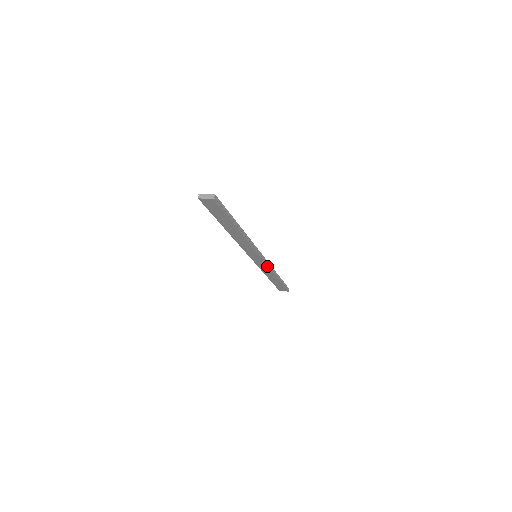
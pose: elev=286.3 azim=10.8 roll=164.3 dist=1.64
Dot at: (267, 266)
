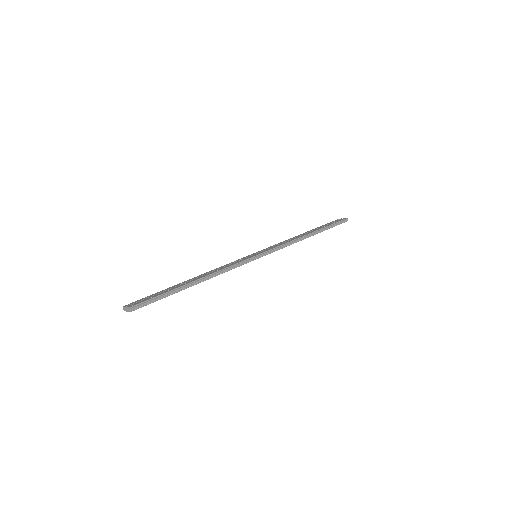
Dot at: occluded
